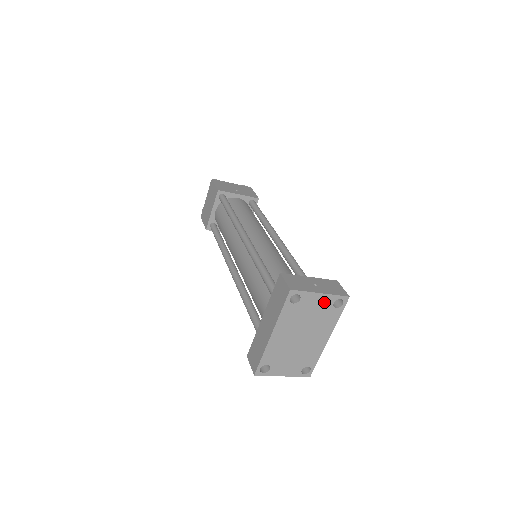
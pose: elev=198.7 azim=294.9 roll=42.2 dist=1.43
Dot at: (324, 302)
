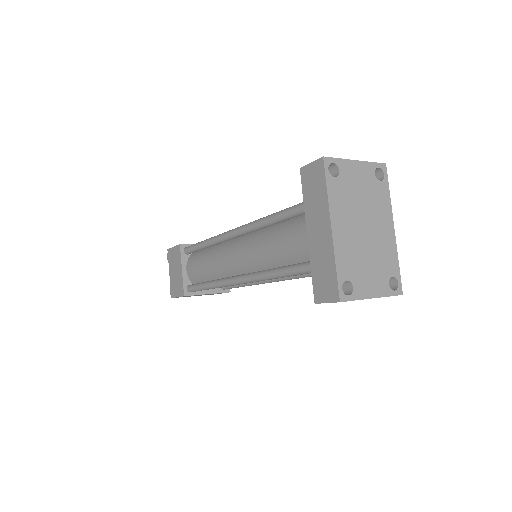
Dot at: (365, 173)
